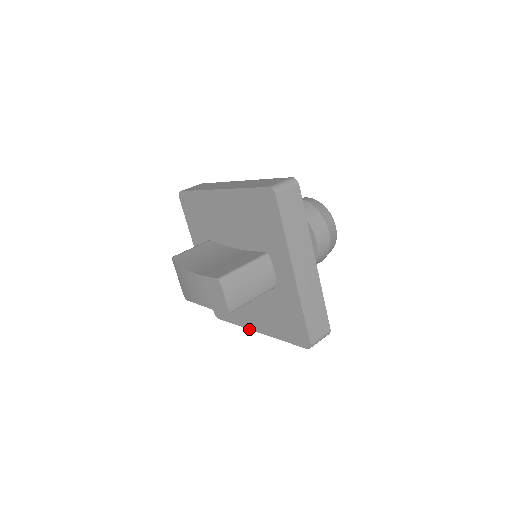
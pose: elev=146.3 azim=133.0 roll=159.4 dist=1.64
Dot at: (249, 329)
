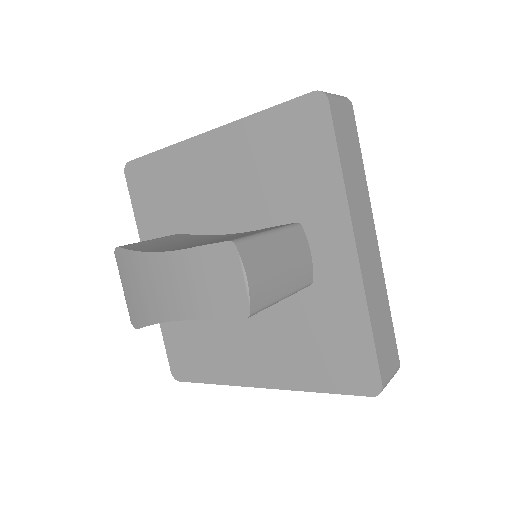
Dot at: (242, 386)
